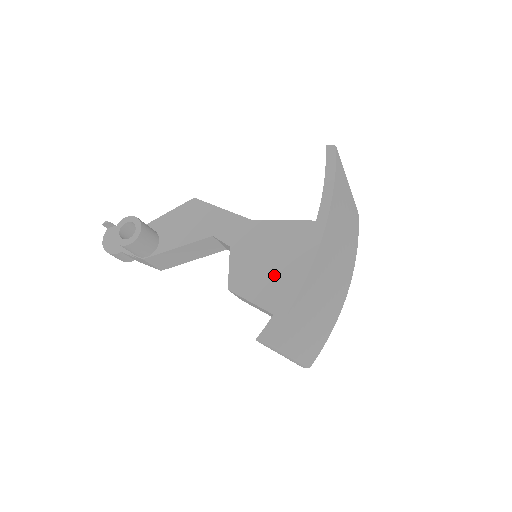
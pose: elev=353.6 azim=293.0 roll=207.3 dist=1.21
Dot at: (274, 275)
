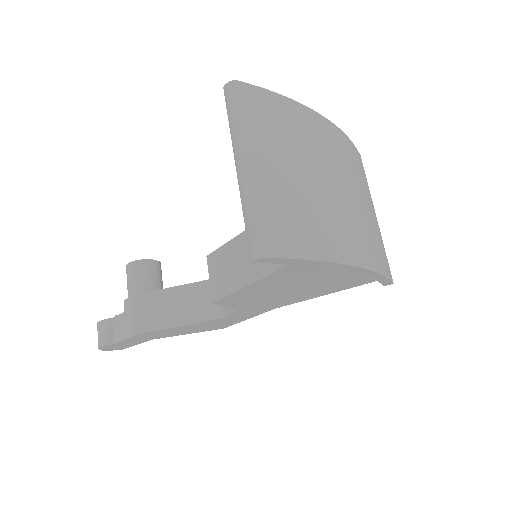
Dot at: occluded
